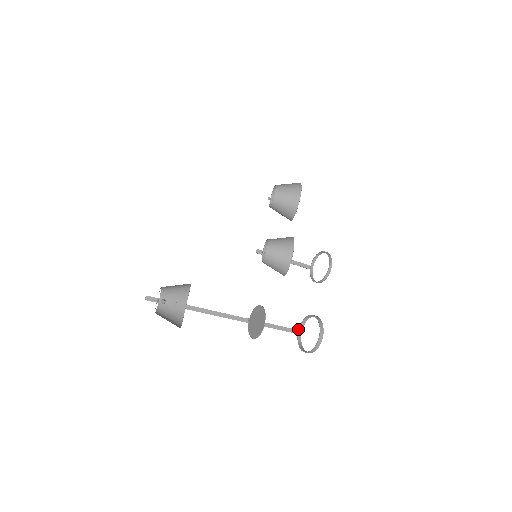
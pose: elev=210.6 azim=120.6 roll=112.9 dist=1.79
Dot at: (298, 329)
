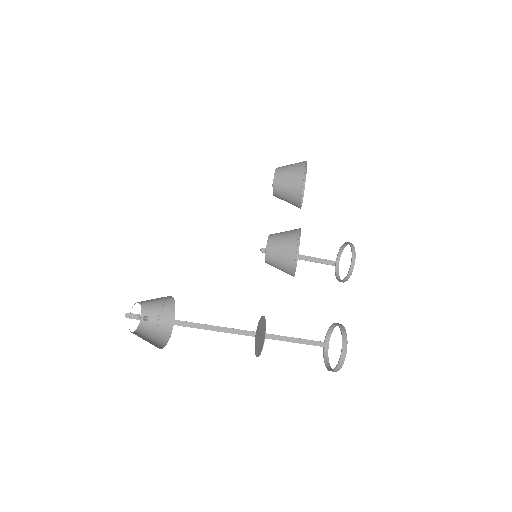
Dot at: (324, 341)
